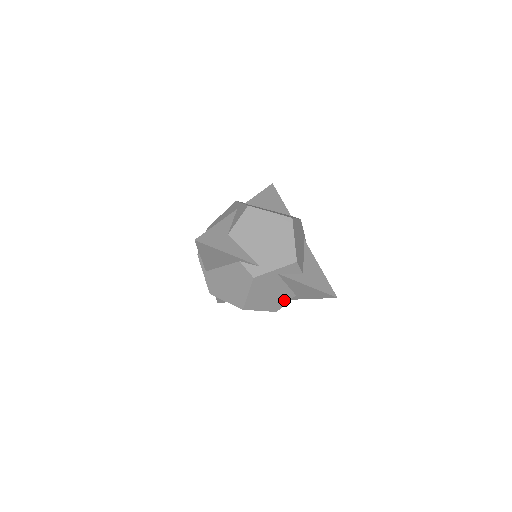
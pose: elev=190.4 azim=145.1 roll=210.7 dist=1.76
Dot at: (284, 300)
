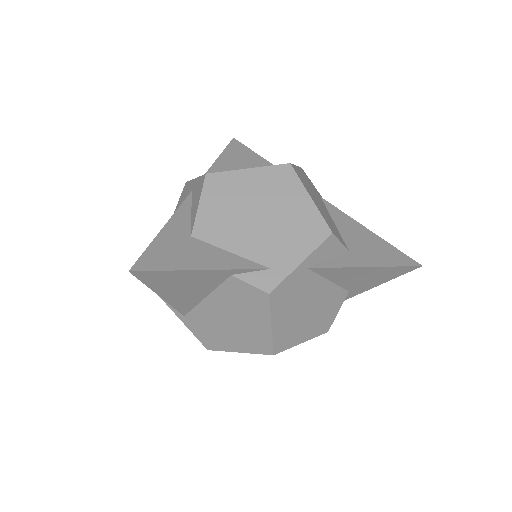
Dot at: (333, 308)
